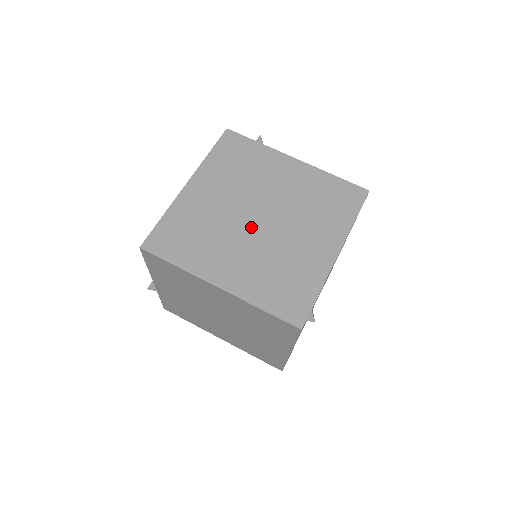
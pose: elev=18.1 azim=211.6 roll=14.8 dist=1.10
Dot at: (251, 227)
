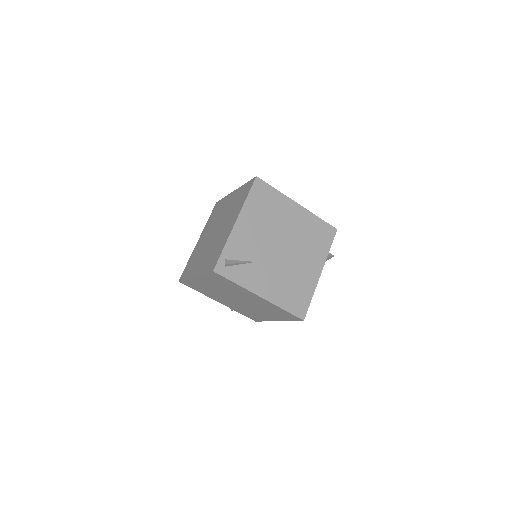
Dot at: (211, 239)
